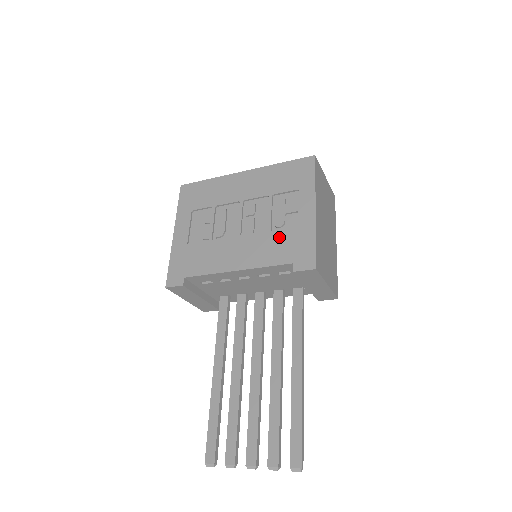
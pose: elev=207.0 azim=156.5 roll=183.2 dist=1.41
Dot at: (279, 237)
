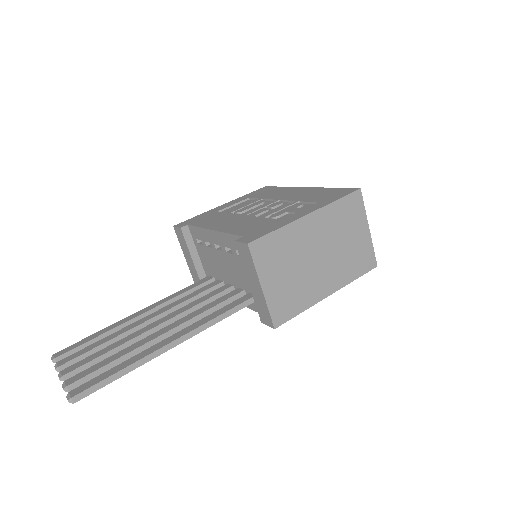
Dot at: (262, 221)
